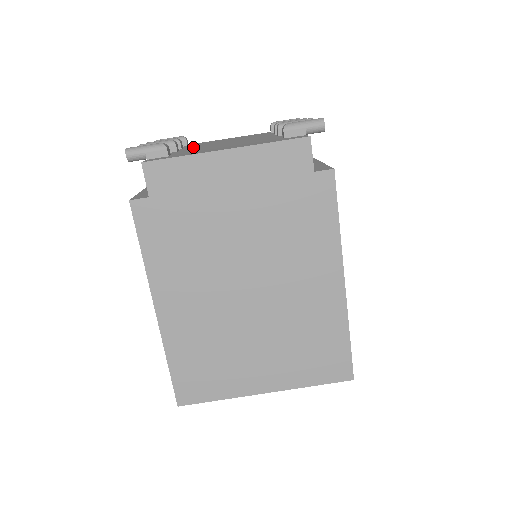
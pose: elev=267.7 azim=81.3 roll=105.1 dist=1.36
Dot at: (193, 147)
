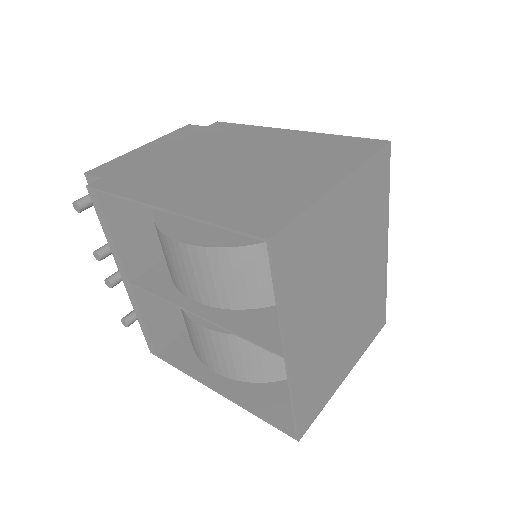
Dot at: occluded
